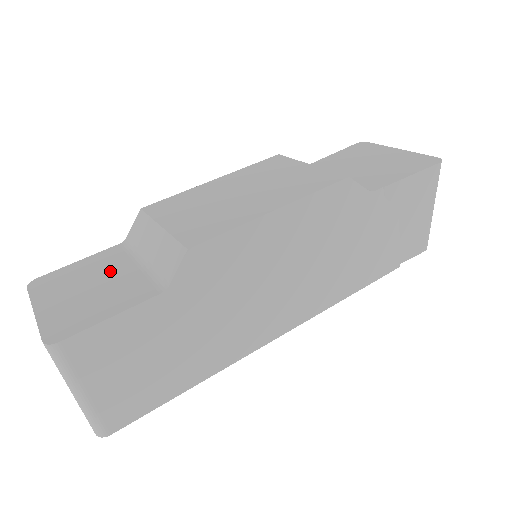
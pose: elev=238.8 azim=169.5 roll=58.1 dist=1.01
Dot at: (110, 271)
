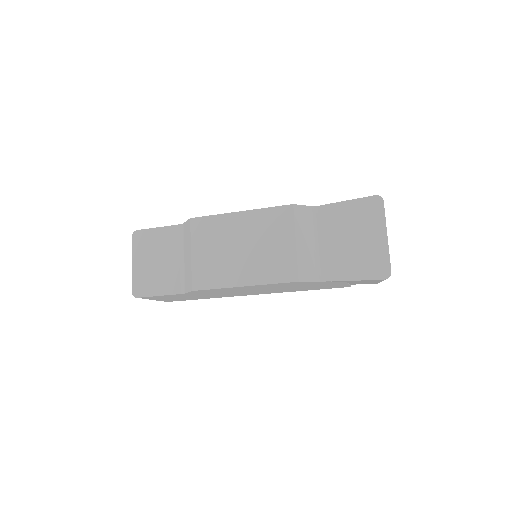
Dot at: (168, 253)
